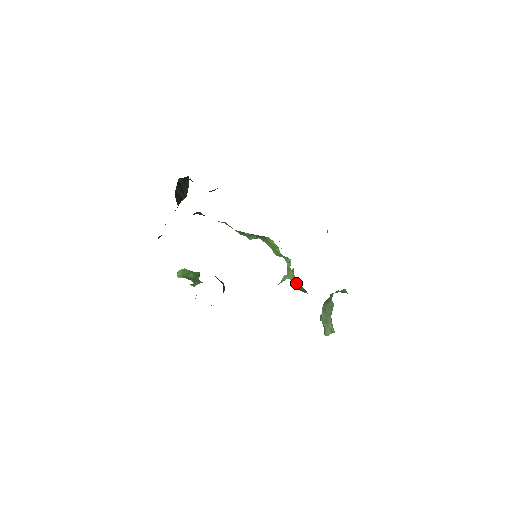
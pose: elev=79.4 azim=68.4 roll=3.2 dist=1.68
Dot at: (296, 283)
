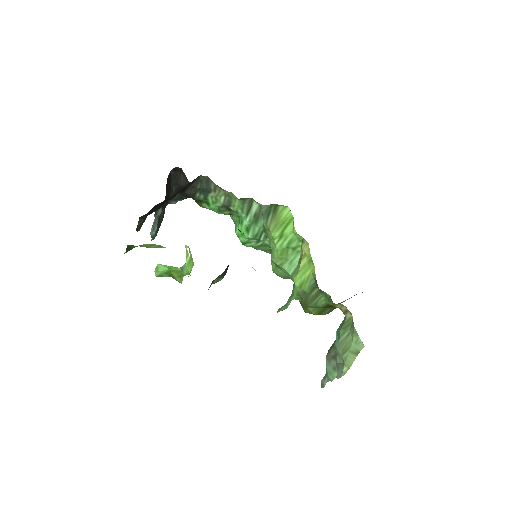
Dot at: (305, 288)
